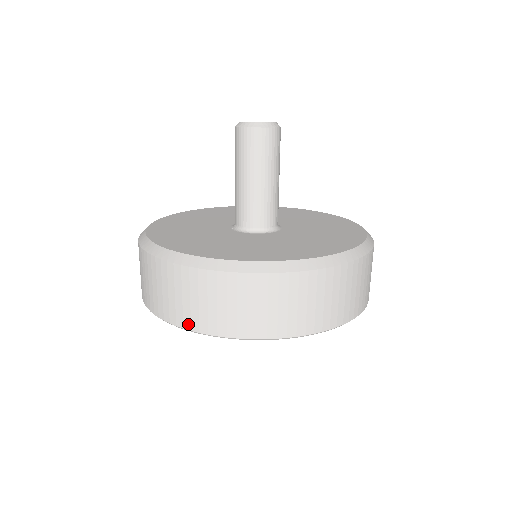
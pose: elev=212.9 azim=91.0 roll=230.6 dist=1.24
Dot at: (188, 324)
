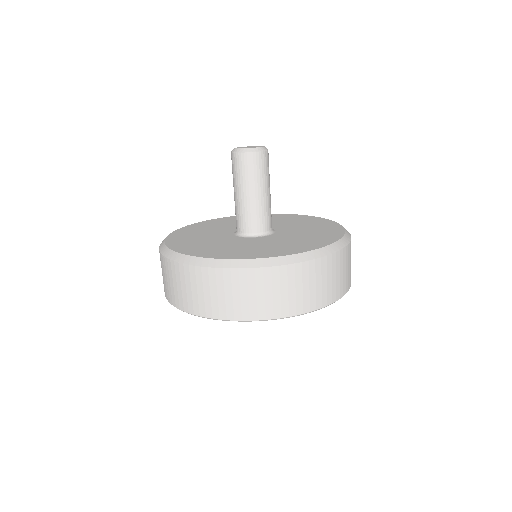
Dot at: (191, 309)
